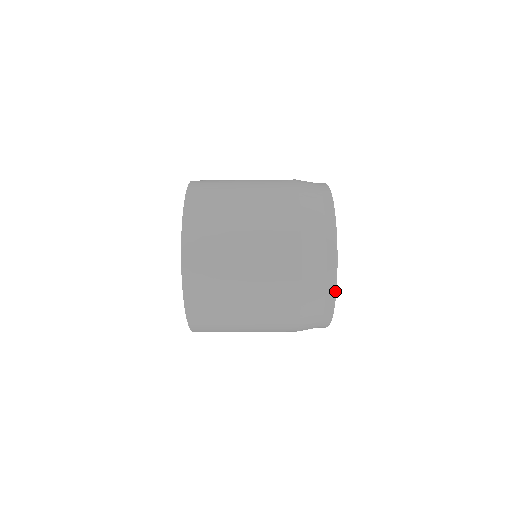
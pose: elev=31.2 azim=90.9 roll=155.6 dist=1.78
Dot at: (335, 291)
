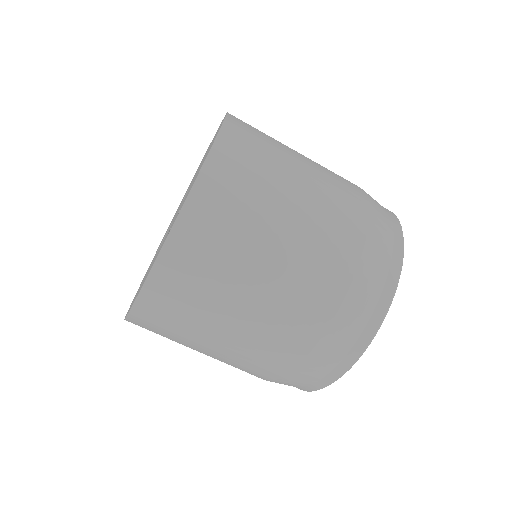
Dot at: (388, 308)
